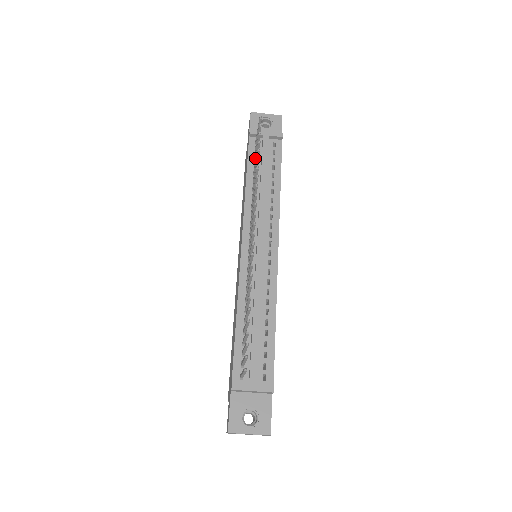
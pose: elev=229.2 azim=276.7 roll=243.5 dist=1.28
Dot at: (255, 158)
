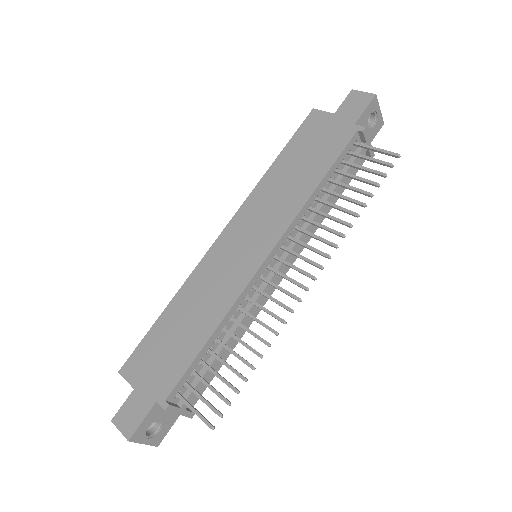
Dot at: (350, 176)
